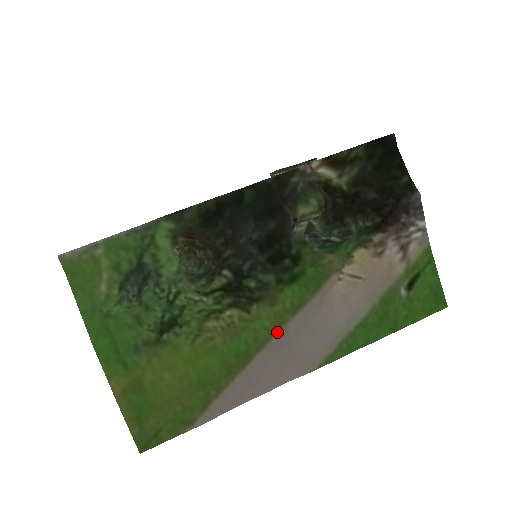
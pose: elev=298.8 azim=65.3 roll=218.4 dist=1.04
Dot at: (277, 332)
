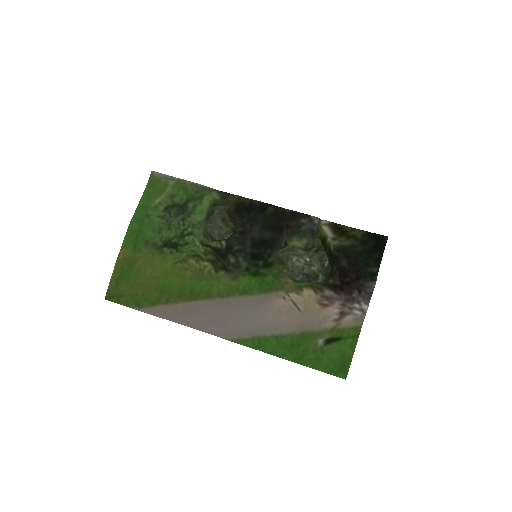
Dot at: (223, 297)
